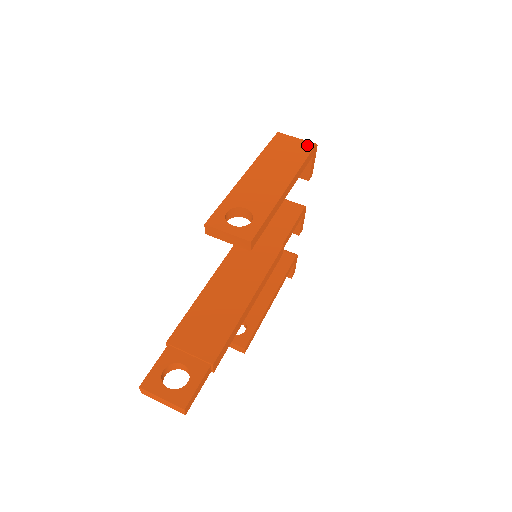
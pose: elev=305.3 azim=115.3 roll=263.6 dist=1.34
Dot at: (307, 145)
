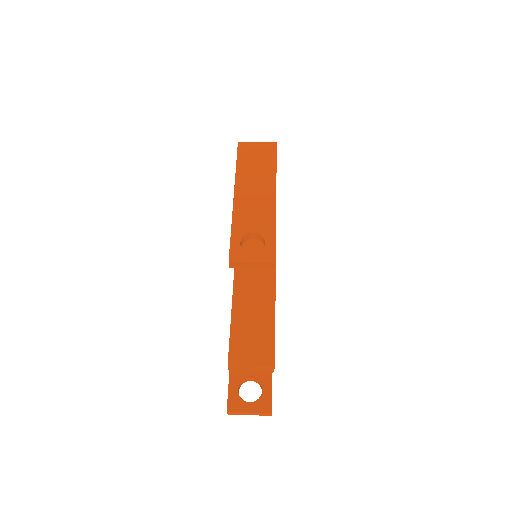
Dot at: (270, 147)
